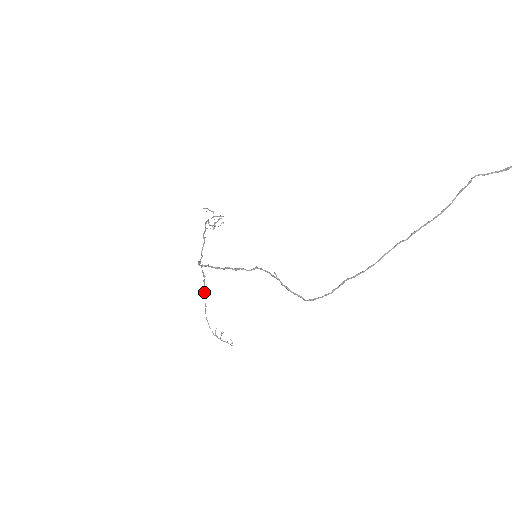
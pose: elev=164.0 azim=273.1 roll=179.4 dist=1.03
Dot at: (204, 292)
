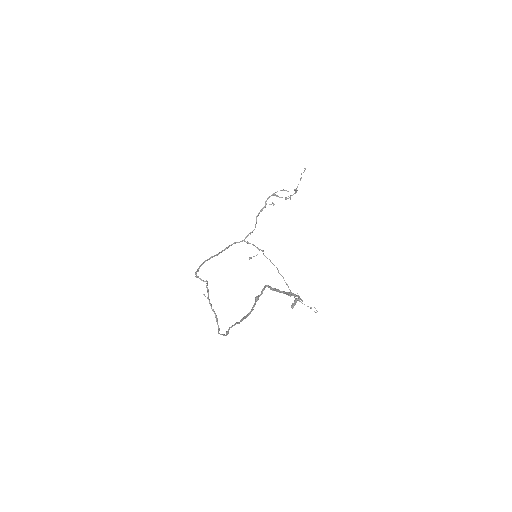
Dot at: (271, 262)
